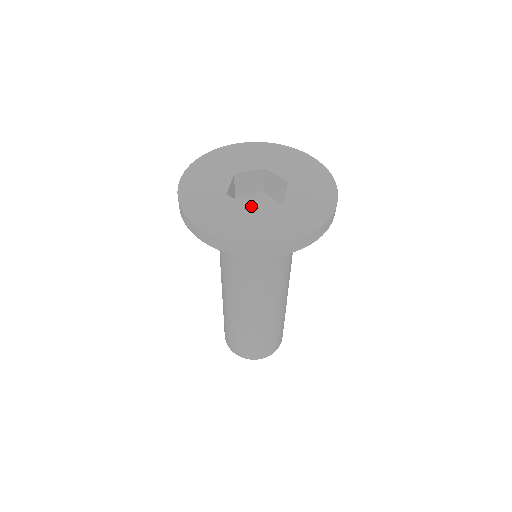
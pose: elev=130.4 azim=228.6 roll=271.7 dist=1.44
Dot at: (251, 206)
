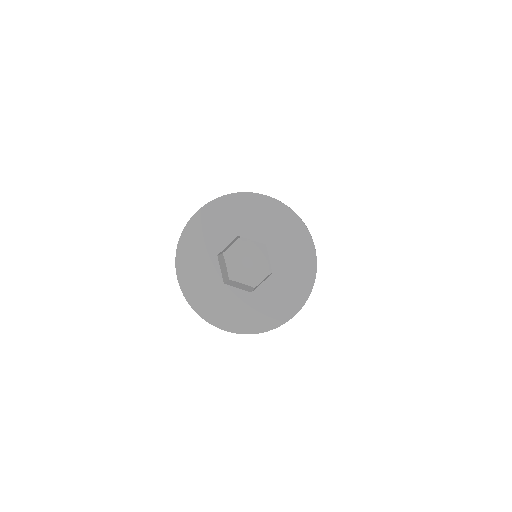
Dot at: (253, 246)
